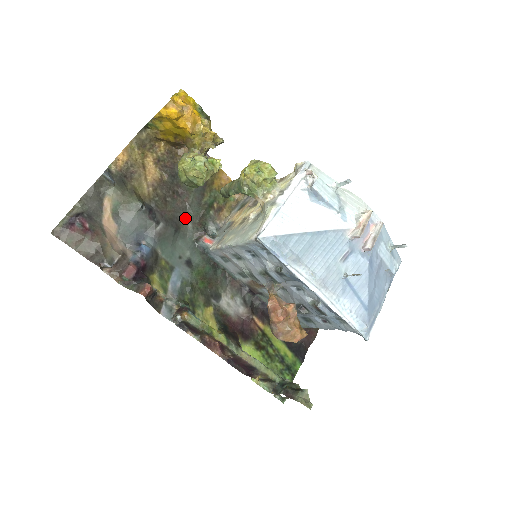
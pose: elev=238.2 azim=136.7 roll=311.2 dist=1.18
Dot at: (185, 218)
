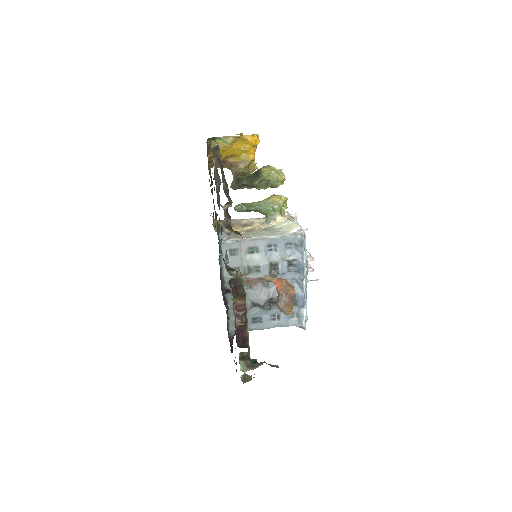
Dot at: occluded
